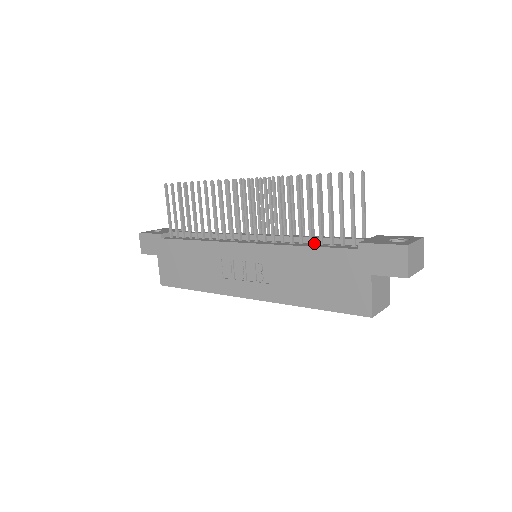
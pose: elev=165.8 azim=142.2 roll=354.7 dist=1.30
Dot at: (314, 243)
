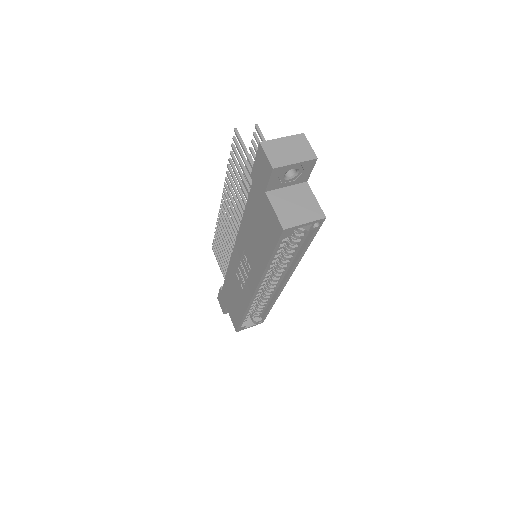
Dot at: occluded
